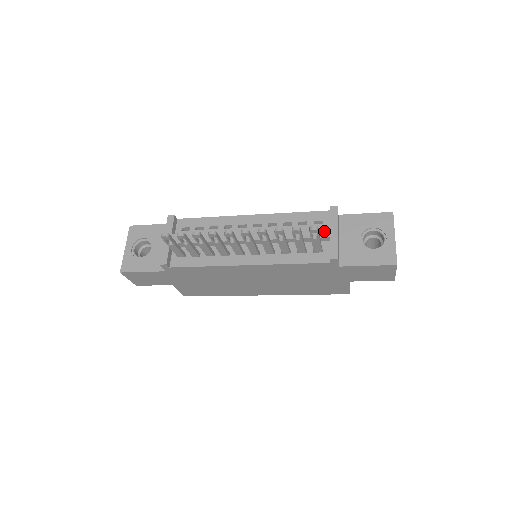
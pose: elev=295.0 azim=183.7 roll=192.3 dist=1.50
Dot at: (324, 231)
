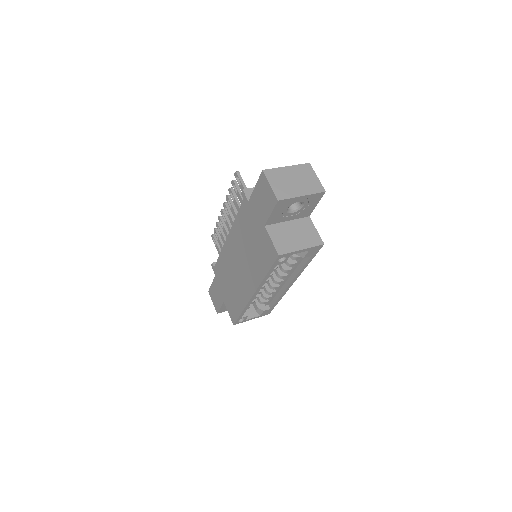
Dot at: occluded
